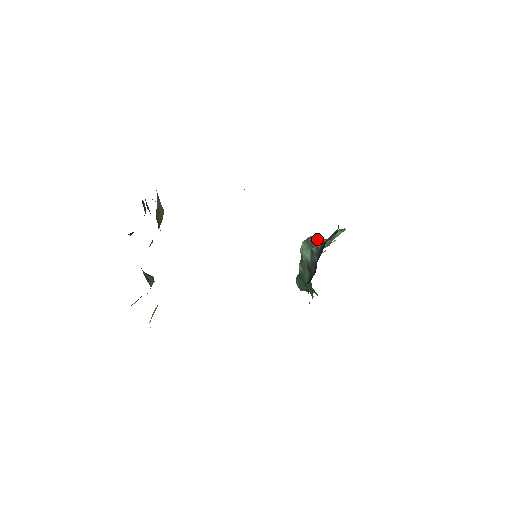
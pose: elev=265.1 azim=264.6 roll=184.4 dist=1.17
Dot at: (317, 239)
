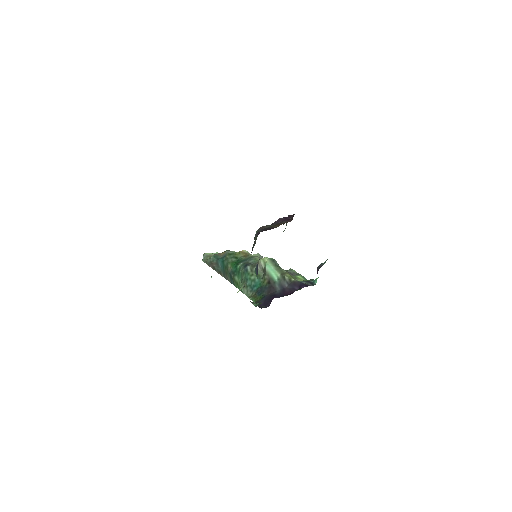
Dot at: occluded
